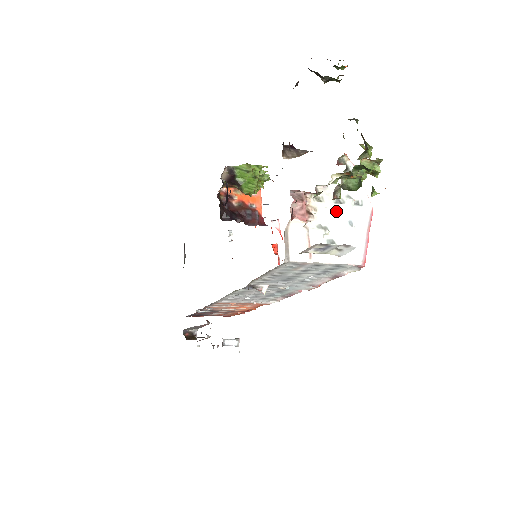
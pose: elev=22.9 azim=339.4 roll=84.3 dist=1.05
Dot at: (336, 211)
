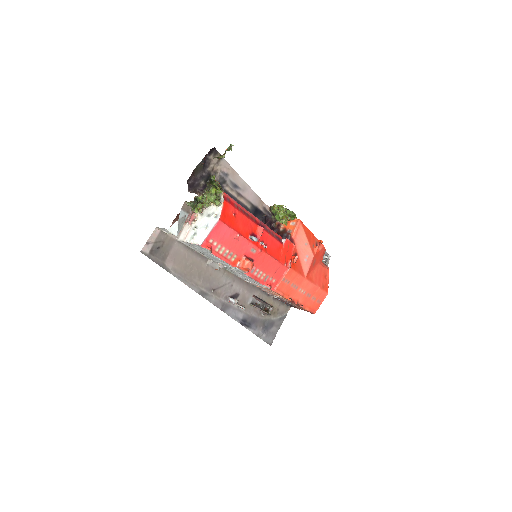
Dot at: (205, 220)
